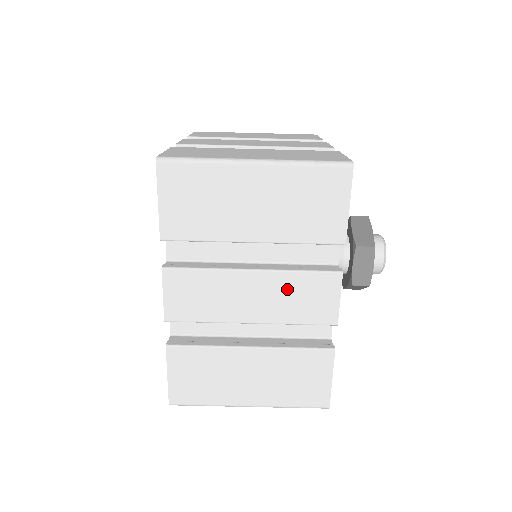
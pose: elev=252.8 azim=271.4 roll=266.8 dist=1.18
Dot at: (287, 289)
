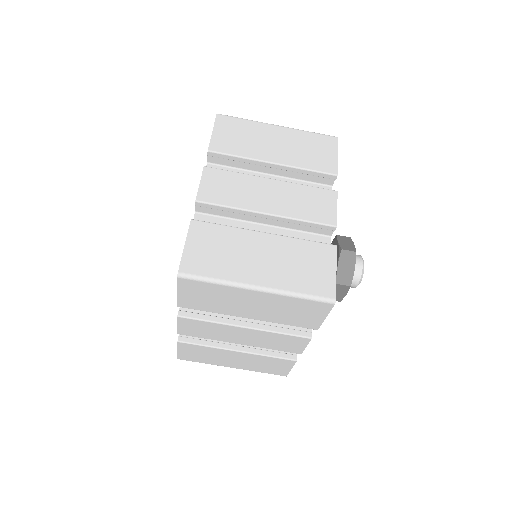
Dot at: (269, 338)
